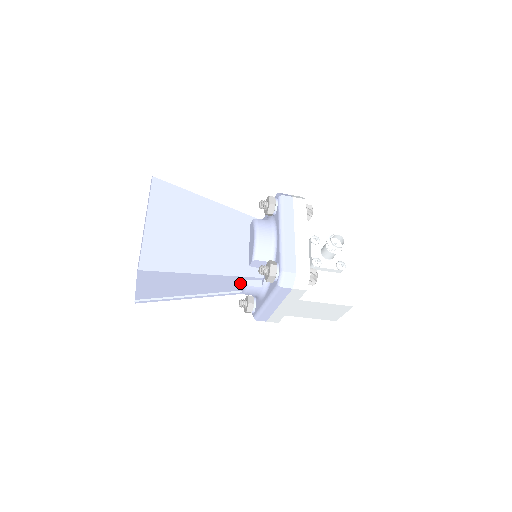
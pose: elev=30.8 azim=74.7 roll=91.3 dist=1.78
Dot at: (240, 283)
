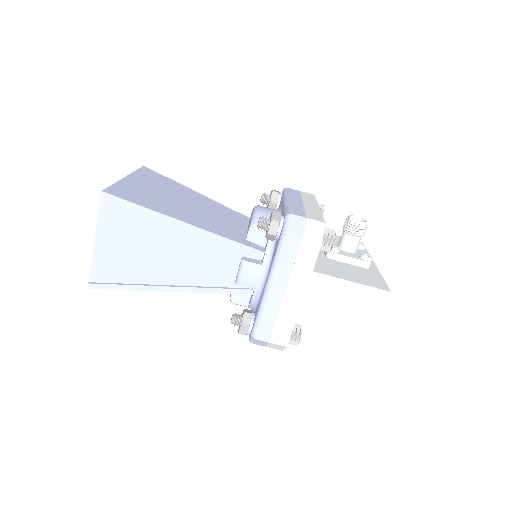
Dot at: (233, 265)
